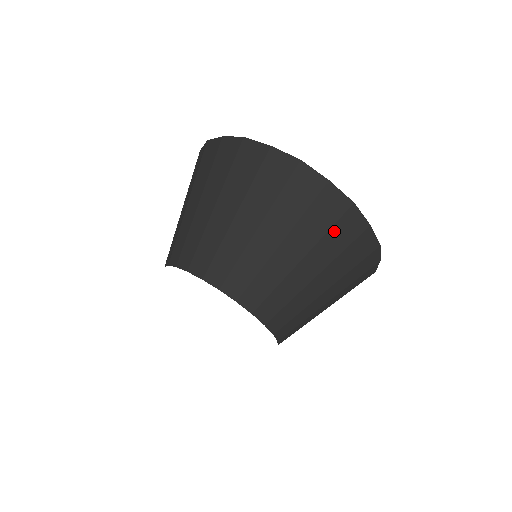
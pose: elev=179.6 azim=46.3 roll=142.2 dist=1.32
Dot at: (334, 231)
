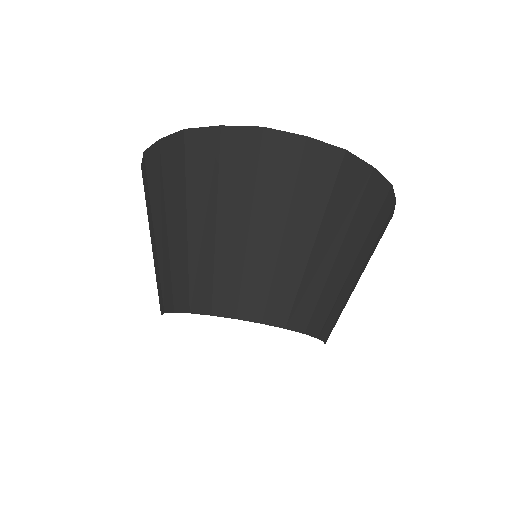
Dot at: (337, 193)
